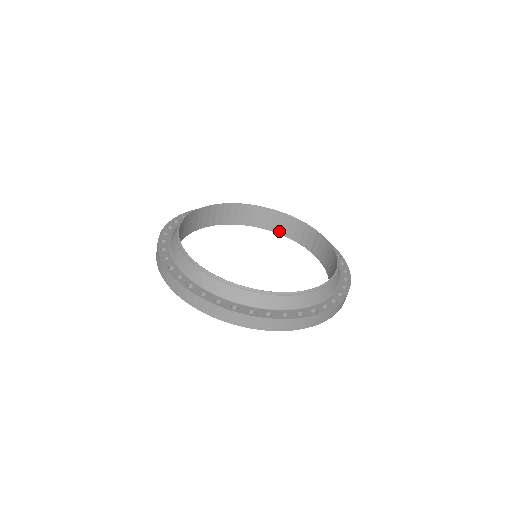
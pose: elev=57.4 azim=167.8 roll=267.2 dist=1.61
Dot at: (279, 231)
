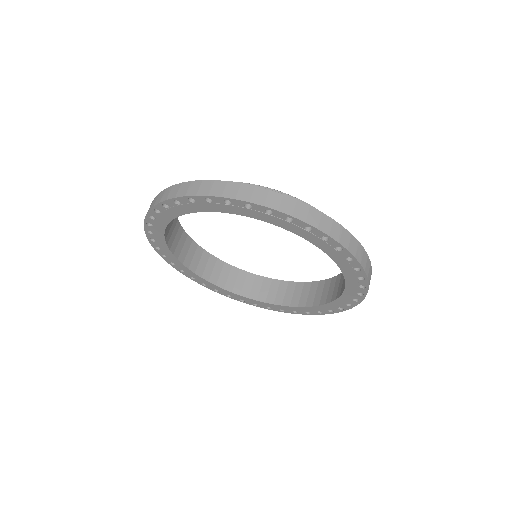
Dot at: (257, 297)
